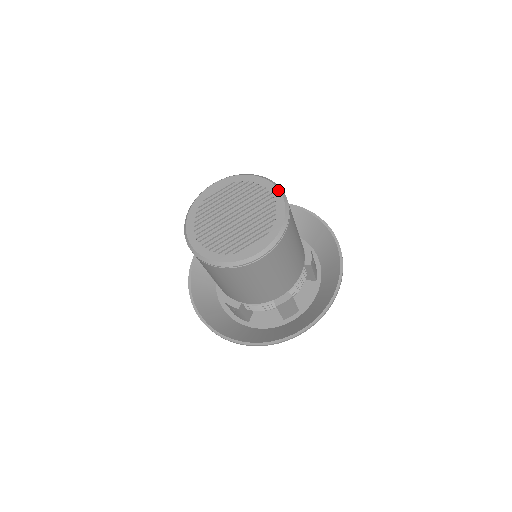
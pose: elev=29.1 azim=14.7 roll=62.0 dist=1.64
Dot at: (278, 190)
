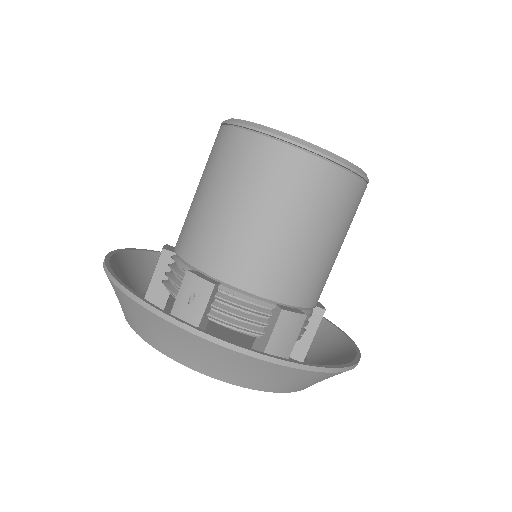
Dot at: occluded
